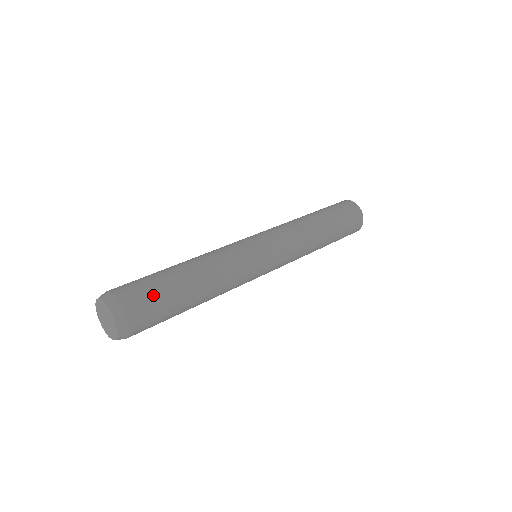
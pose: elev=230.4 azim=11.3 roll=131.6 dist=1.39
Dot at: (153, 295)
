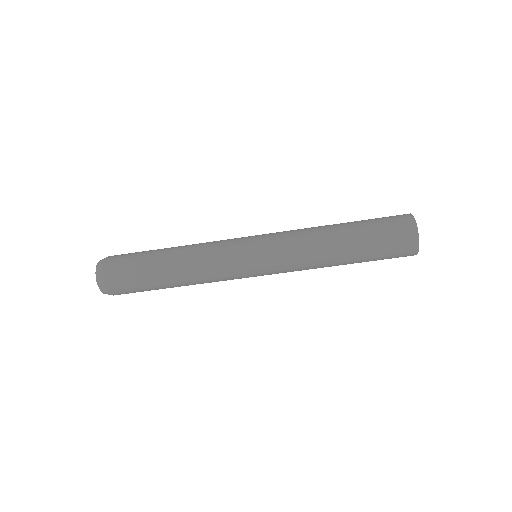
Dot at: (128, 265)
